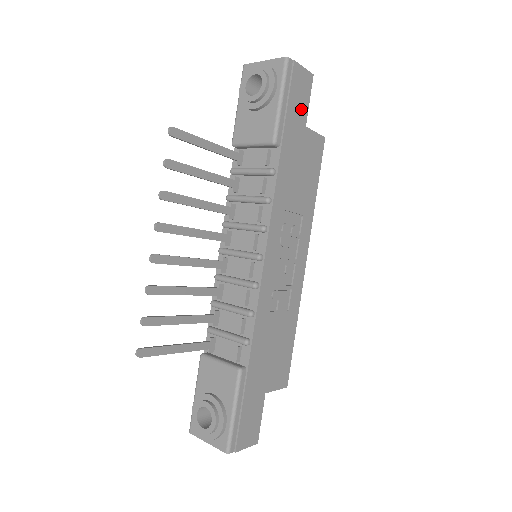
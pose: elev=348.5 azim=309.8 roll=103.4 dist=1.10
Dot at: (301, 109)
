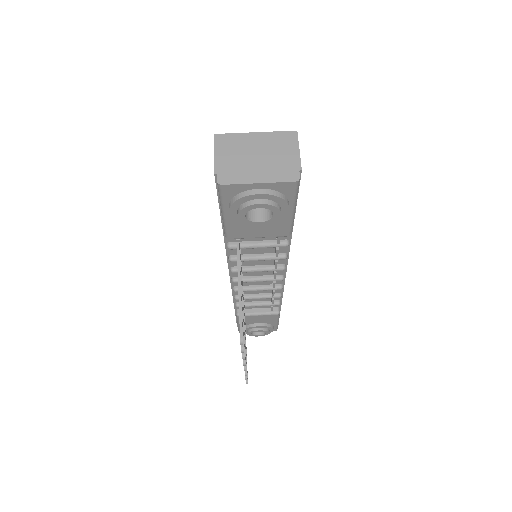
Dot at: occluded
